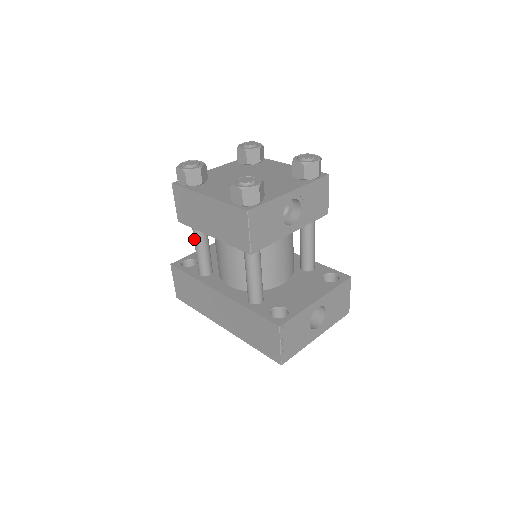
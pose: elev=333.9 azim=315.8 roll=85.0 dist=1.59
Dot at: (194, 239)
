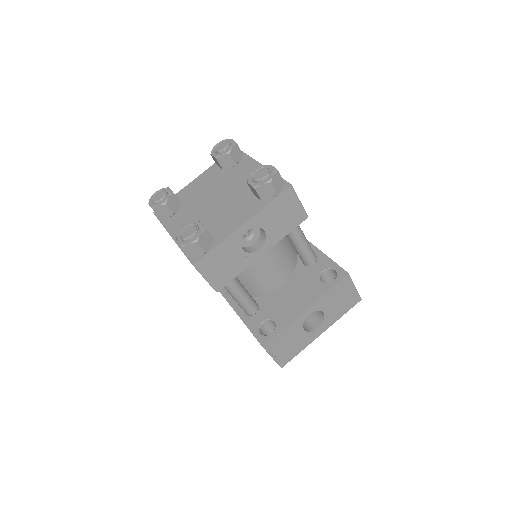
Dot at: occluded
